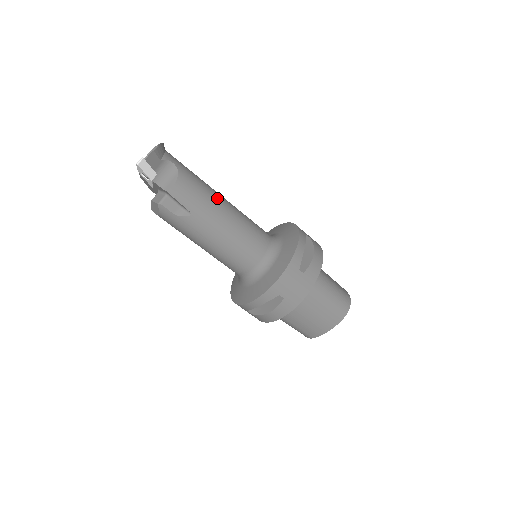
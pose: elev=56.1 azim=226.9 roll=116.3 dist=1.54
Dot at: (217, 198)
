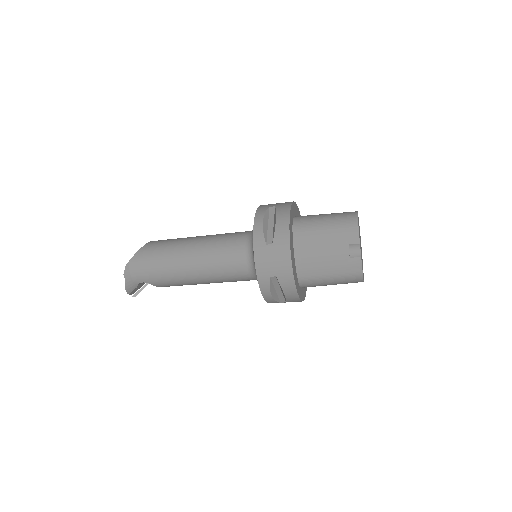
Dot at: (186, 279)
